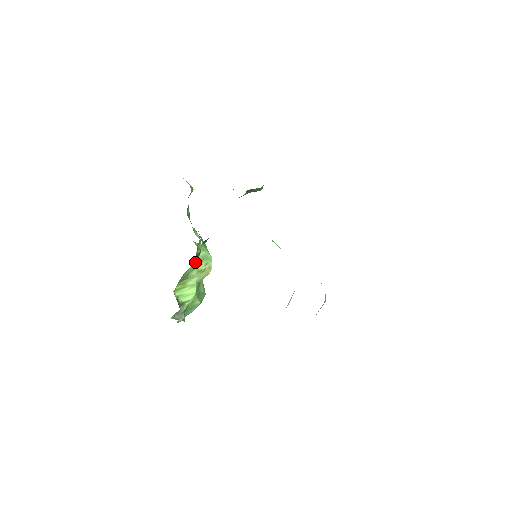
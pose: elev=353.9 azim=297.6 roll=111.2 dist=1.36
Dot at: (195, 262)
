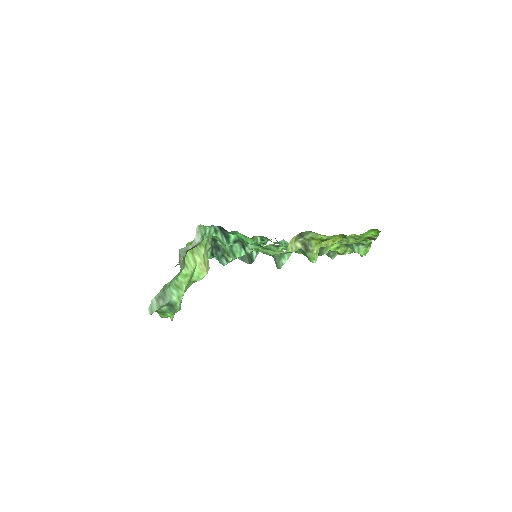
Dot at: (206, 246)
